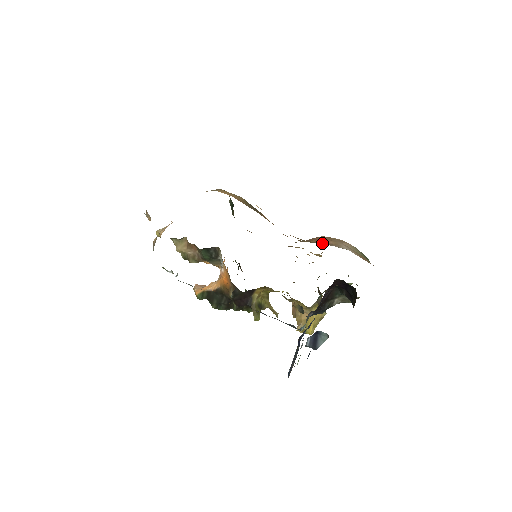
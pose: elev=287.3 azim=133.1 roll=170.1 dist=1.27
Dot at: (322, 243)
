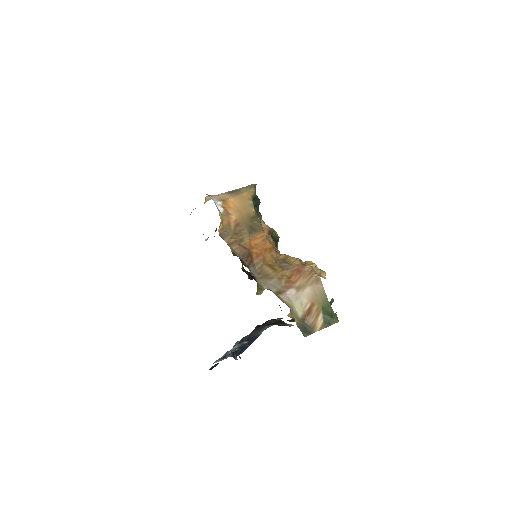
Dot at: (288, 281)
